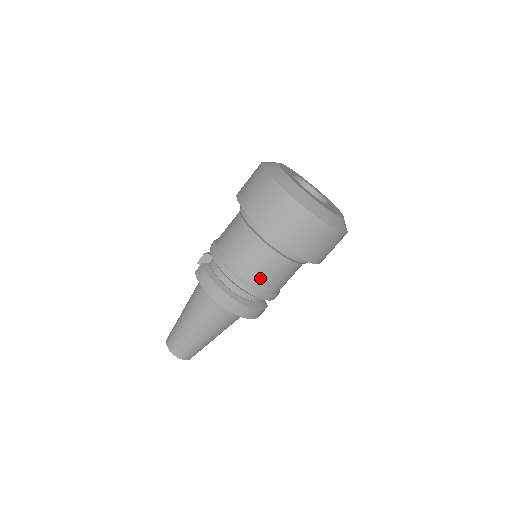
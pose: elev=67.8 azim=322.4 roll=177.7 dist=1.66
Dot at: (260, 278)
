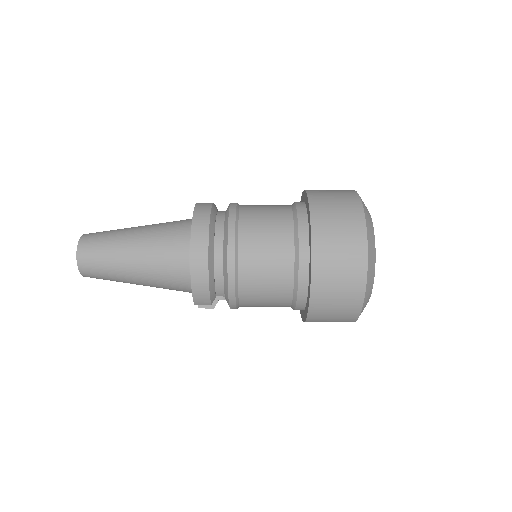
Dot at: (253, 250)
